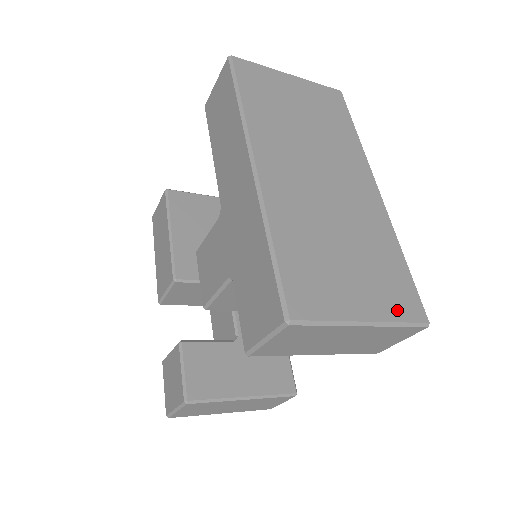
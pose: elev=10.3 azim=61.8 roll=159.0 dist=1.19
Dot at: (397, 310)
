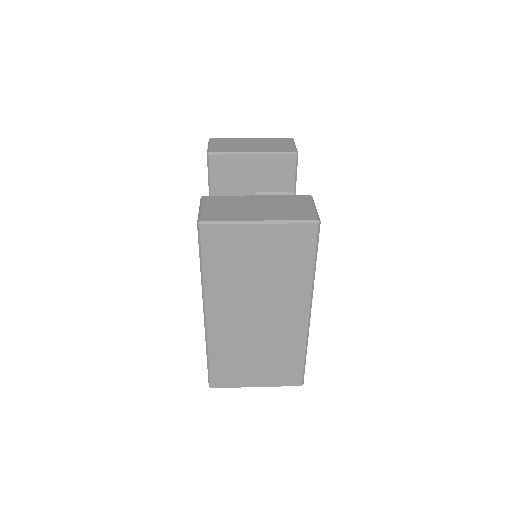
Dot at: (281, 382)
